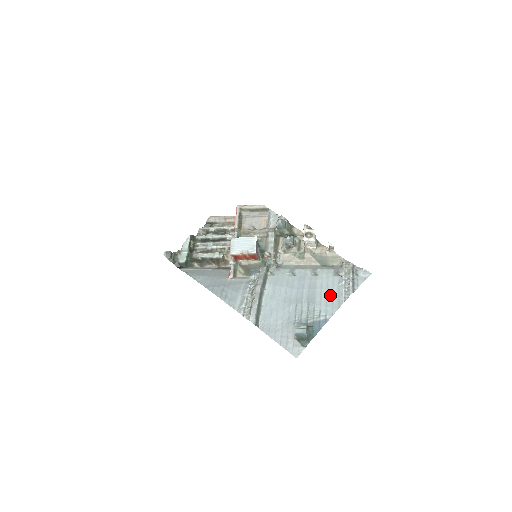
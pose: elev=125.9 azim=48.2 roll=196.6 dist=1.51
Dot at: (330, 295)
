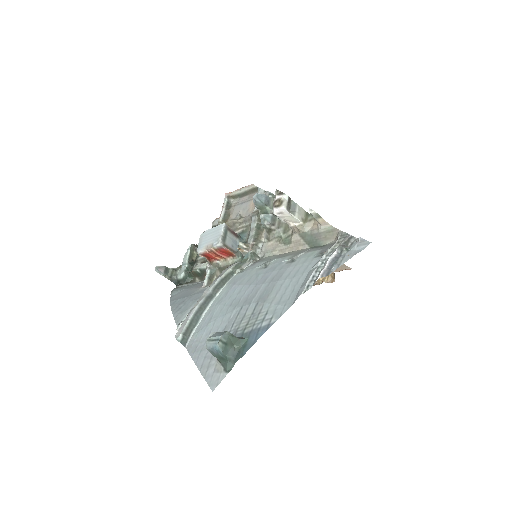
Dot at: (291, 286)
